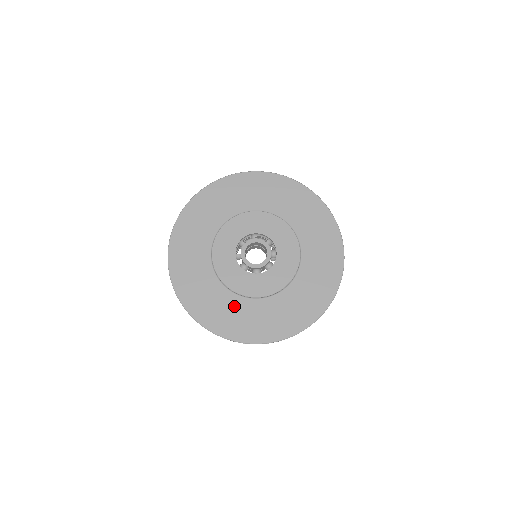
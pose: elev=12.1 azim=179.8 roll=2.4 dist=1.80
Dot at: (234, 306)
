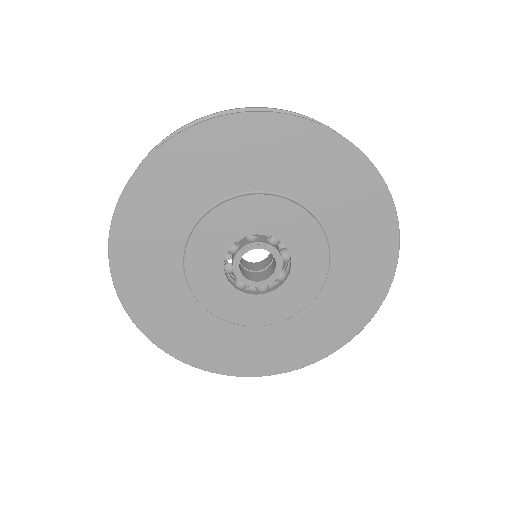
Dot at: (237, 338)
